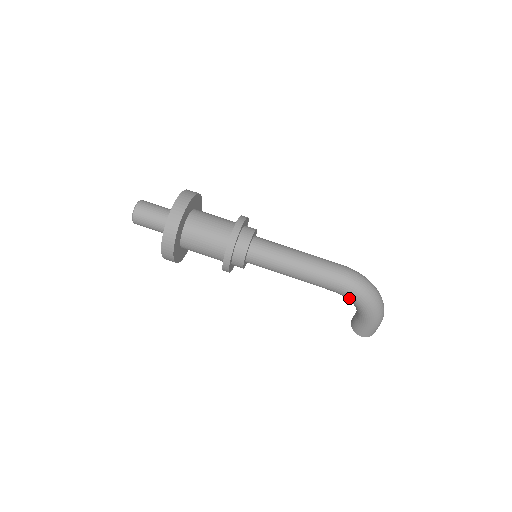
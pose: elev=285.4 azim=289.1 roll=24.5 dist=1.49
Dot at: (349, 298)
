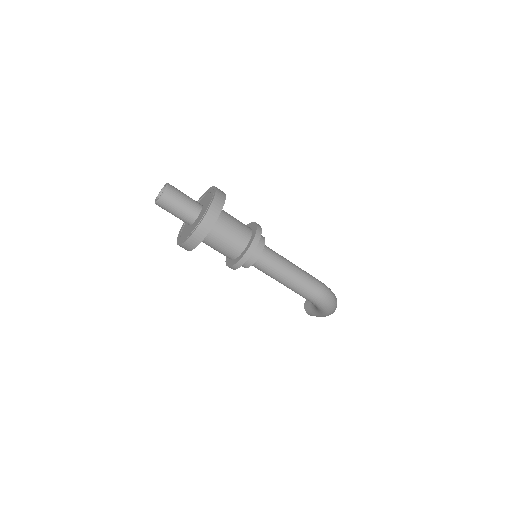
Dot at: occluded
